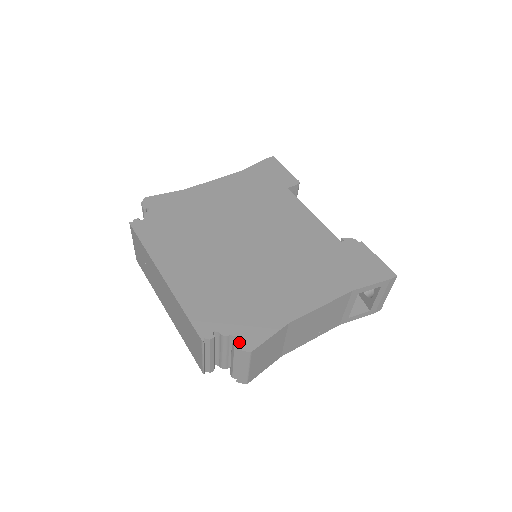
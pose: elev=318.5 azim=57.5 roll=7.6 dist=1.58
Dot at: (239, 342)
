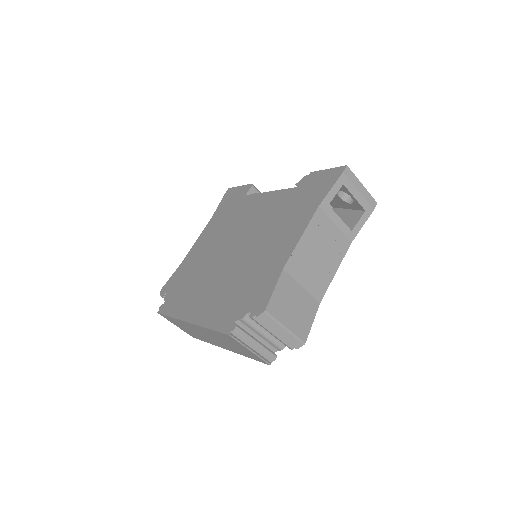
Dot at: (254, 313)
